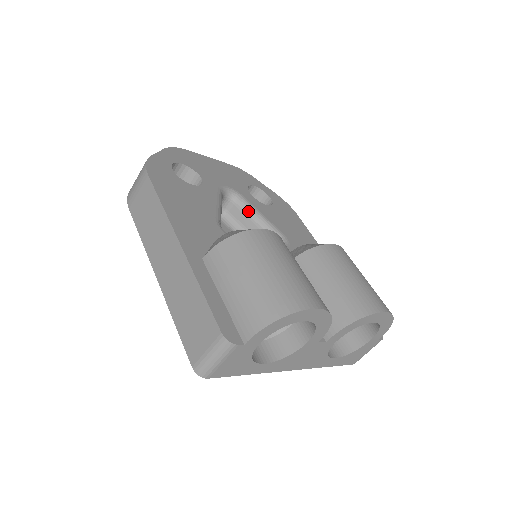
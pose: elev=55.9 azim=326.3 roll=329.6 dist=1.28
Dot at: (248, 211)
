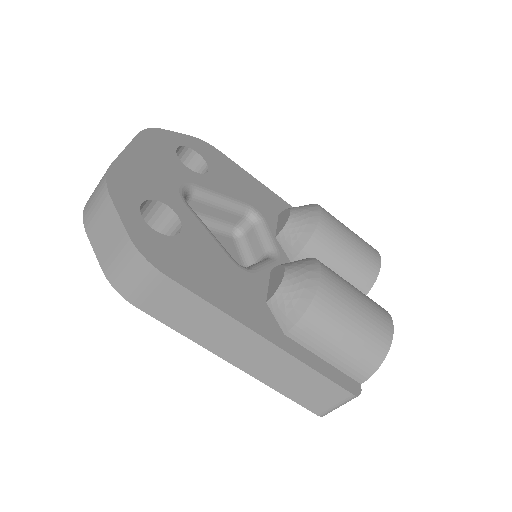
Dot at: (210, 201)
